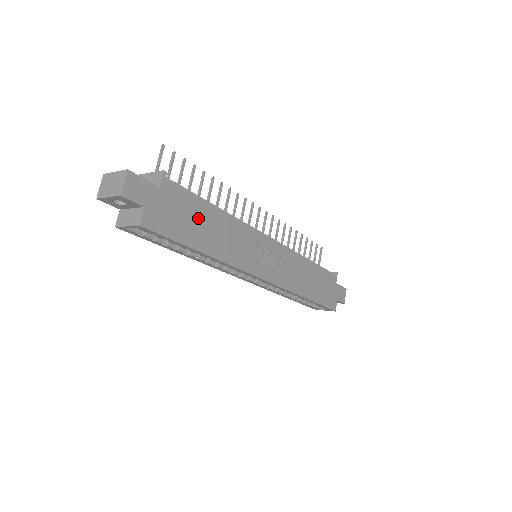
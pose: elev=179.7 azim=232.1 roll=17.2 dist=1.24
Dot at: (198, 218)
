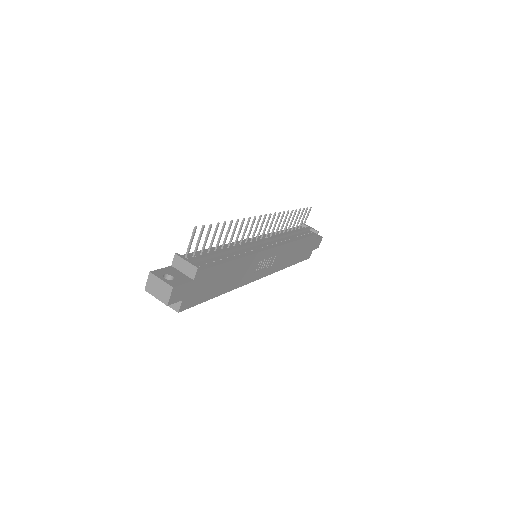
Dot at: (218, 278)
